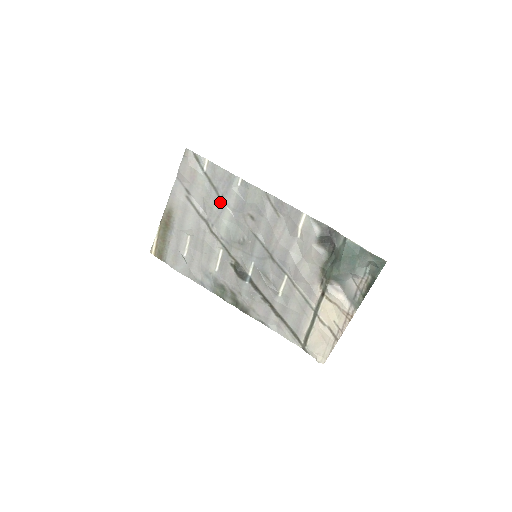
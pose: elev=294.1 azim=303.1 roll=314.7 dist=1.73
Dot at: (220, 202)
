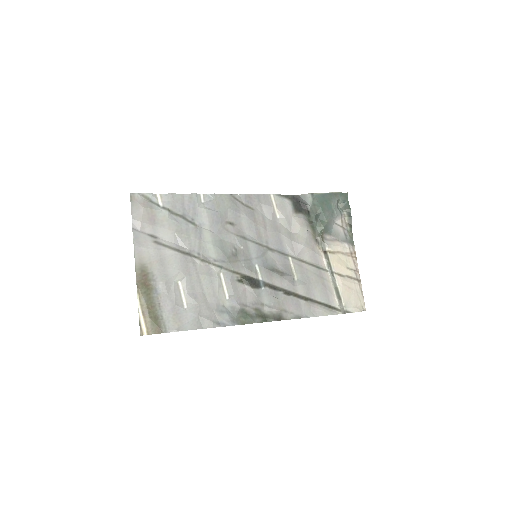
Dot at: (194, 227)
